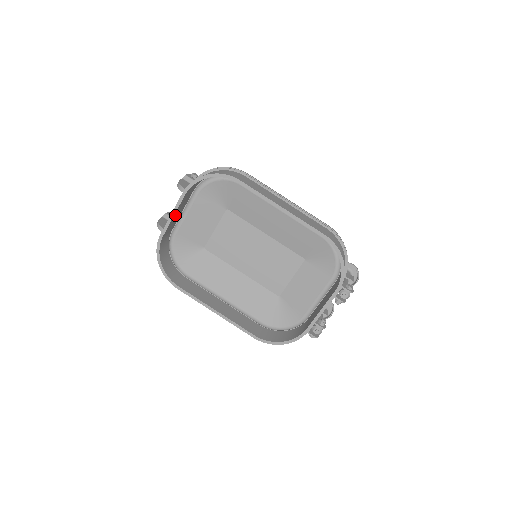
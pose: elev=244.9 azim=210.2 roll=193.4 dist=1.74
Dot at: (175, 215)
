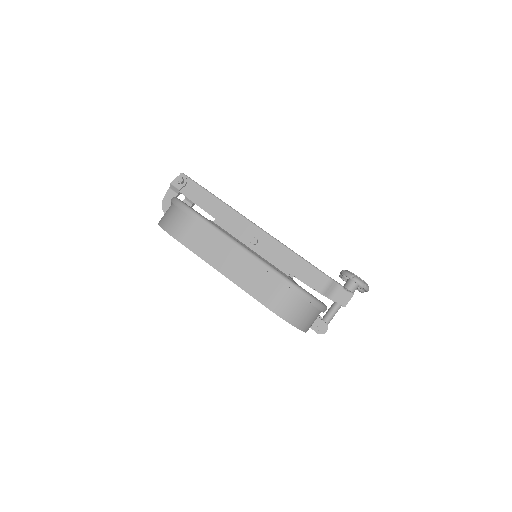
Dot at: occluded
